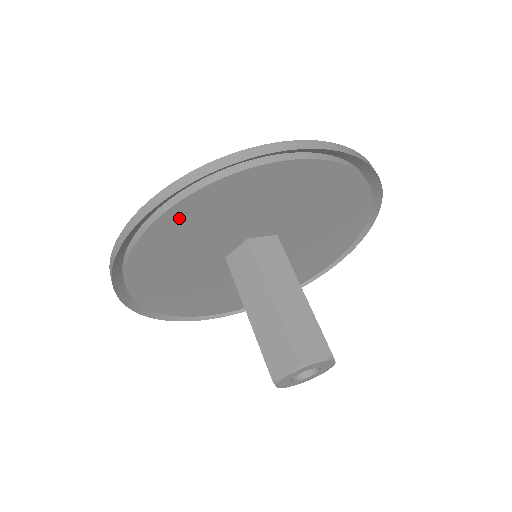
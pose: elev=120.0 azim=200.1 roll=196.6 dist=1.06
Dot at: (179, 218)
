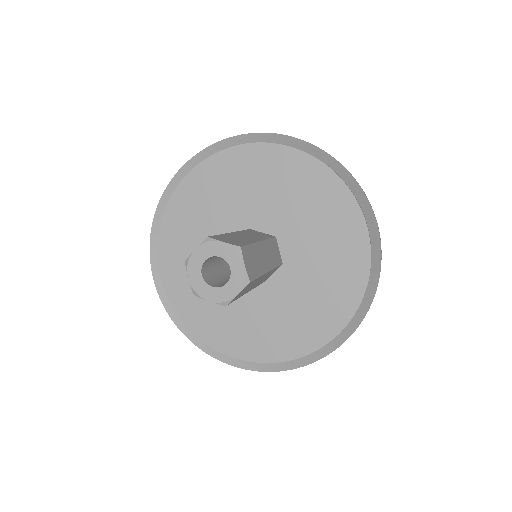
Dot at: (203, 178)
